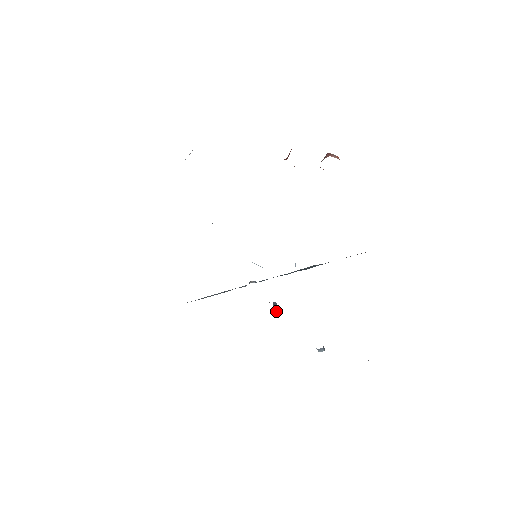
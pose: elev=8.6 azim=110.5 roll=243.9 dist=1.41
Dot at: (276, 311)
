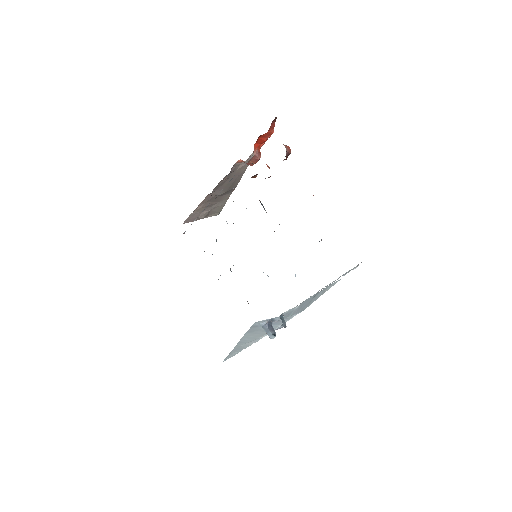
Dot at: occluded
